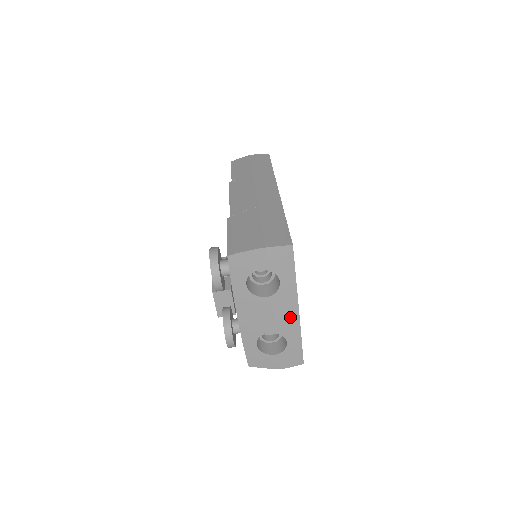
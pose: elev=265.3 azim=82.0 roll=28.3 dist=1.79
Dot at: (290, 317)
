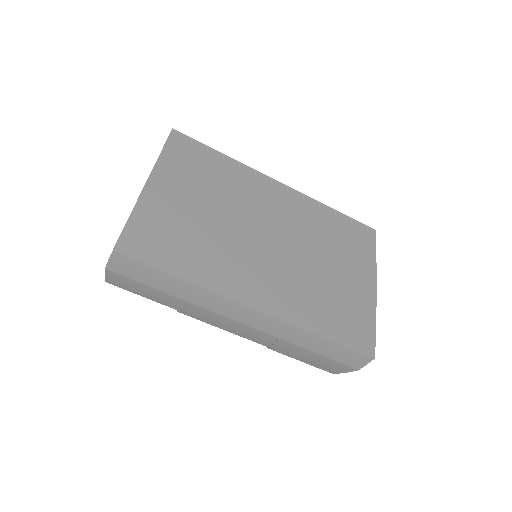
Dot at: occluded
